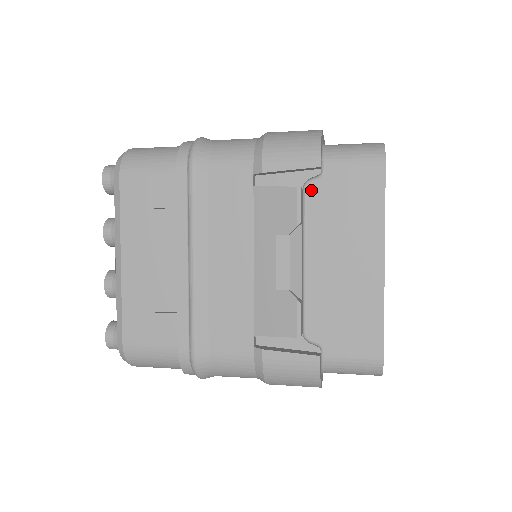
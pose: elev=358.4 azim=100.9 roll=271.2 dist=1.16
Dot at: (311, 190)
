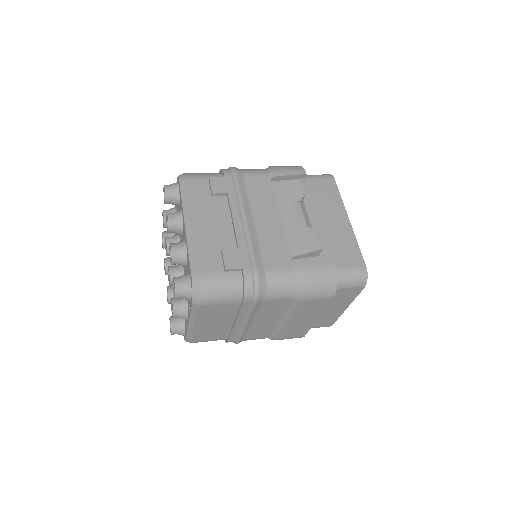
Dot at: occluded
